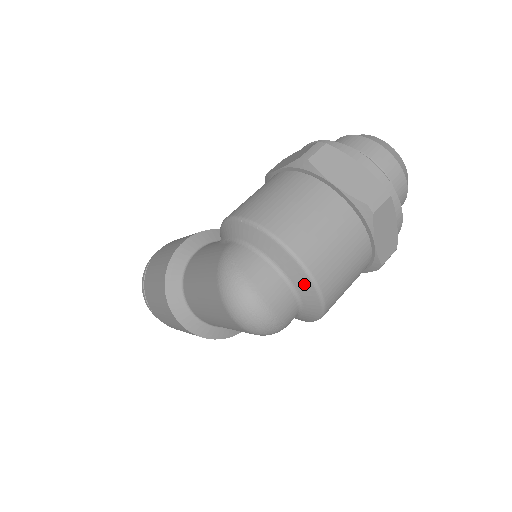
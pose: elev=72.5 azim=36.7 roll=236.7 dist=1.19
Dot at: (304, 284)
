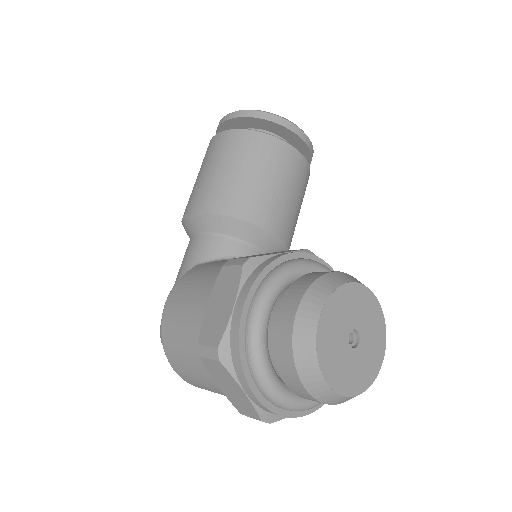
Dot at: occluded
